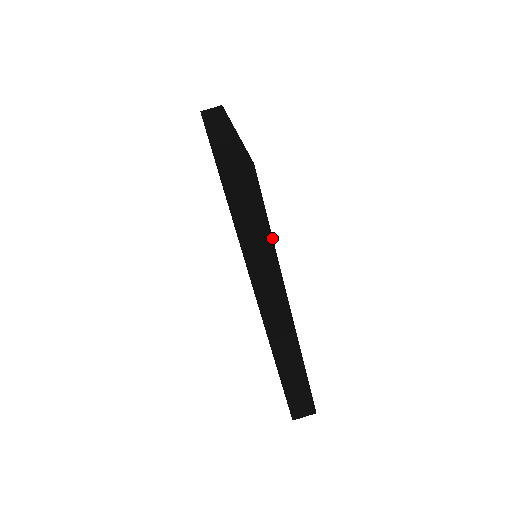
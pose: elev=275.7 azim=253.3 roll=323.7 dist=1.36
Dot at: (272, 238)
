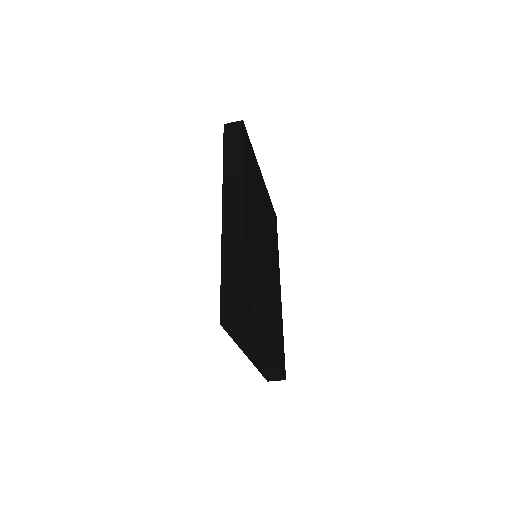
Dot at: (283, 336)
